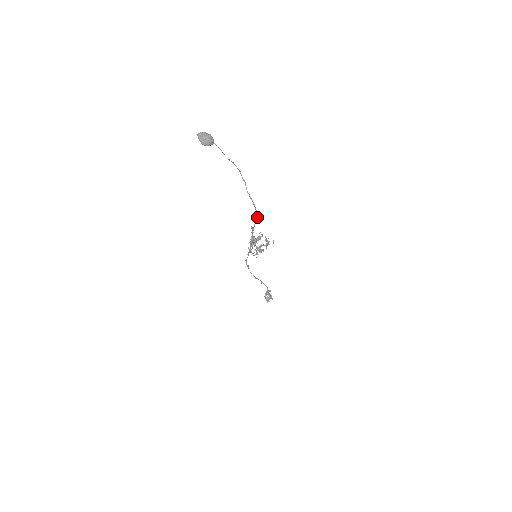
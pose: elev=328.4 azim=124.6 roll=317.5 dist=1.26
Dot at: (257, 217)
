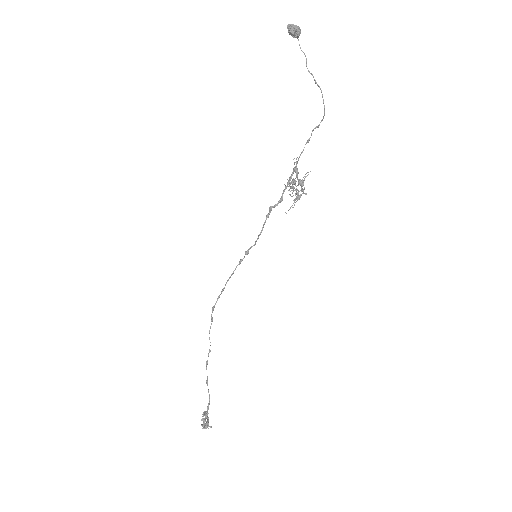
Dot at: (324, 113)
